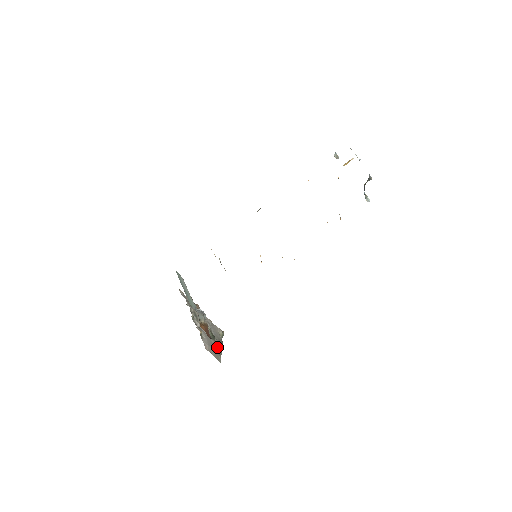
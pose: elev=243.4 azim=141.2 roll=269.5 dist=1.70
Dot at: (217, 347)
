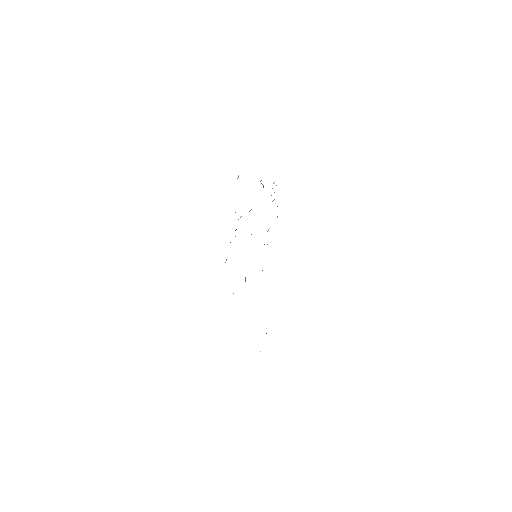
Dot at: occluded
